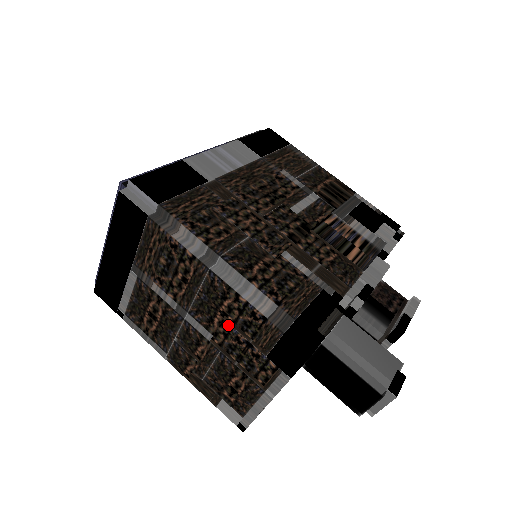
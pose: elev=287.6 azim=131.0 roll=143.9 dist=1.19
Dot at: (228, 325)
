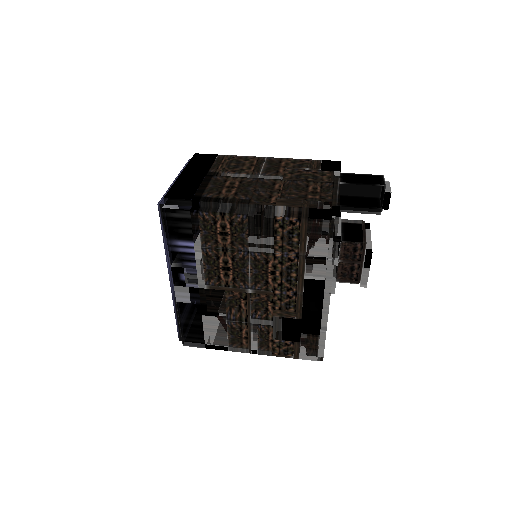
Dot at: (290, 169)
